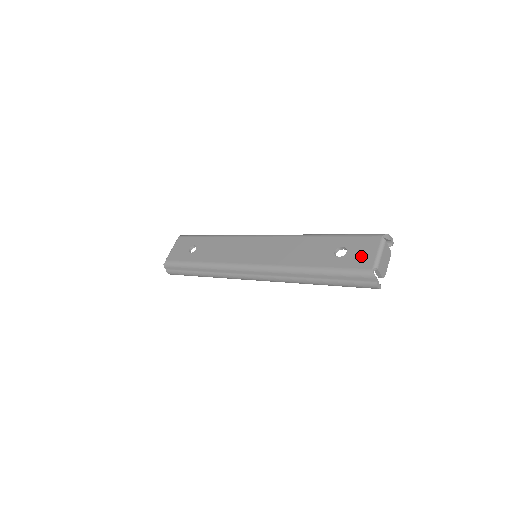
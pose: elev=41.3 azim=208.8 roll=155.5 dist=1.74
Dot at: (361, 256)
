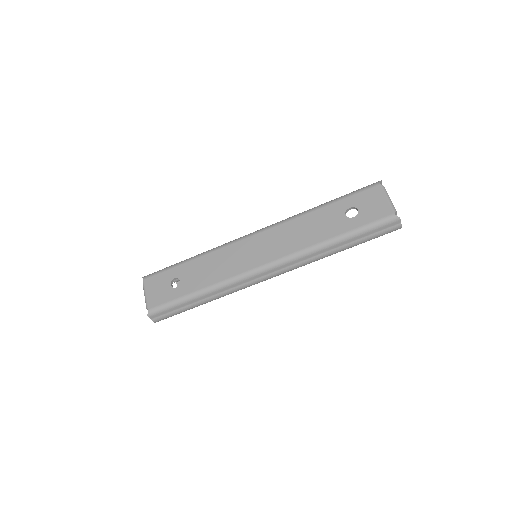
Dot at: (375, 208)
